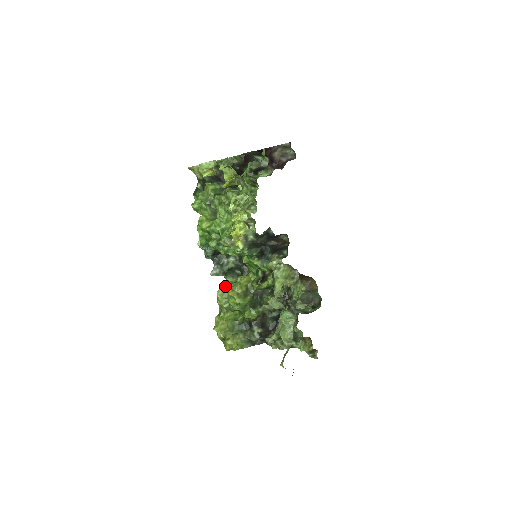
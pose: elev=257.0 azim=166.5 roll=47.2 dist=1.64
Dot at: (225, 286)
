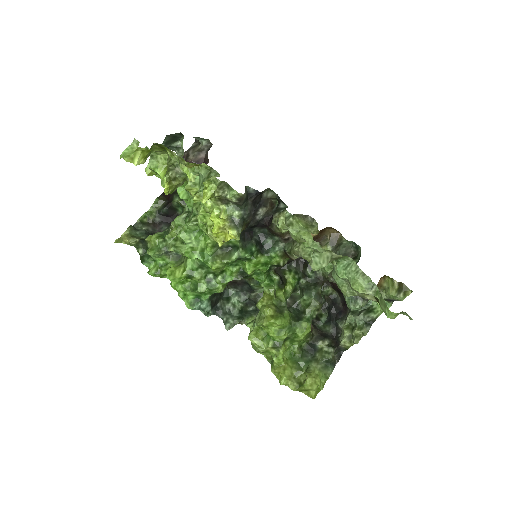
Dot at: (251, 330)
